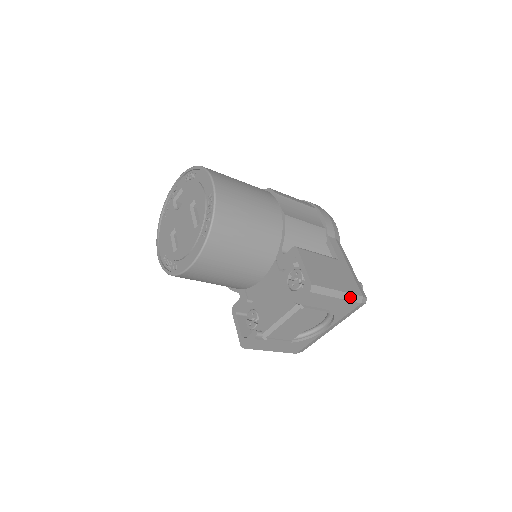
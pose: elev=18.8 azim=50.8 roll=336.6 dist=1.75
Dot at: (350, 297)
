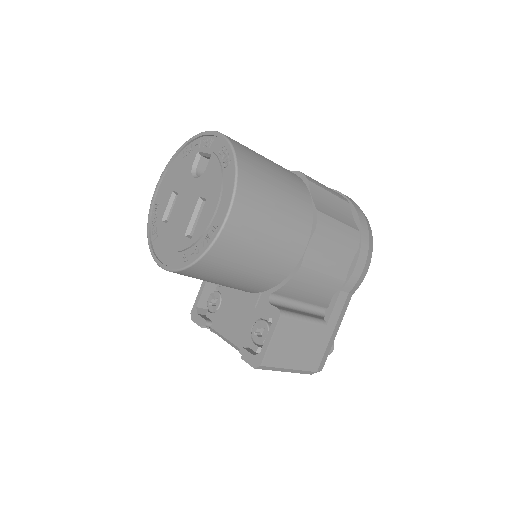
Dot at: (301, 372)
